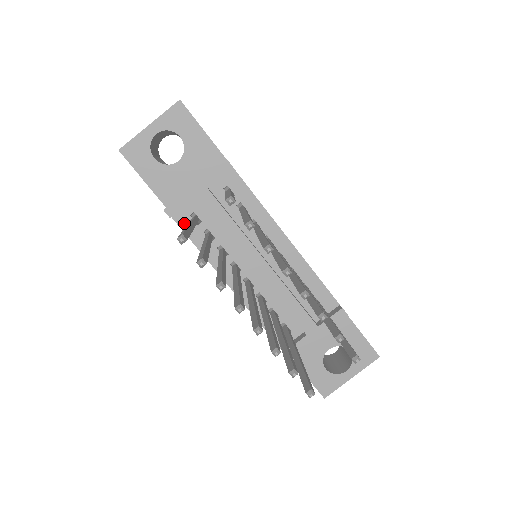
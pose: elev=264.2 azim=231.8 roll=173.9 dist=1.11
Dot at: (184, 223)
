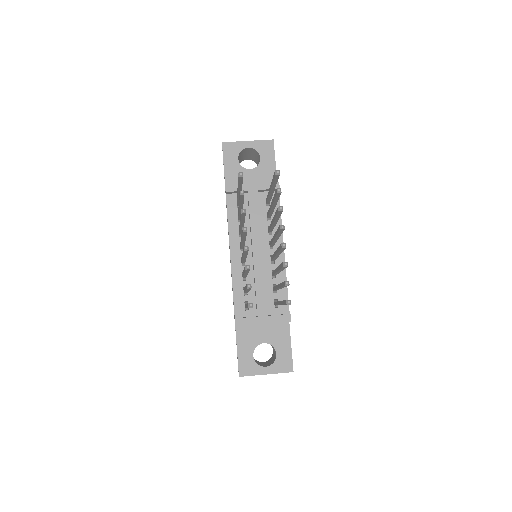
Dot at: (230, 202)
